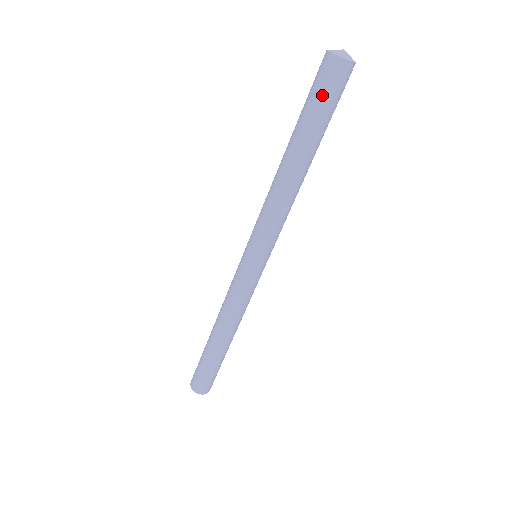
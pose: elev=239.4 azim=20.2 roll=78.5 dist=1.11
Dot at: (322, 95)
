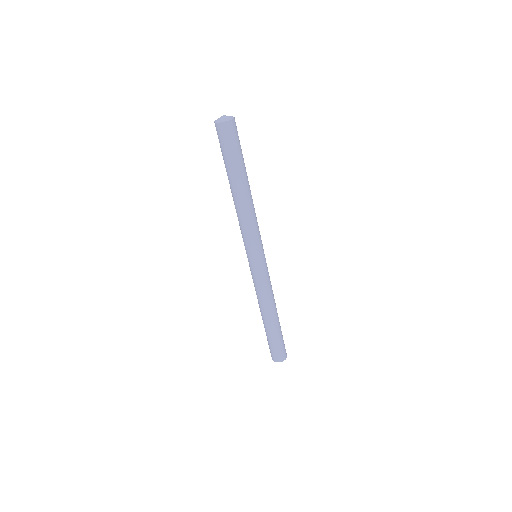
Dot at: (224, 147)
